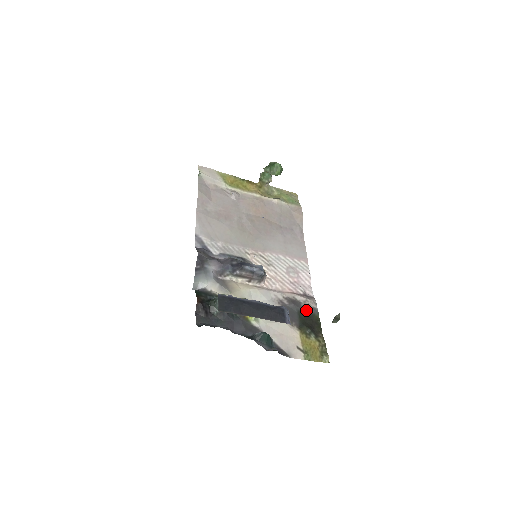
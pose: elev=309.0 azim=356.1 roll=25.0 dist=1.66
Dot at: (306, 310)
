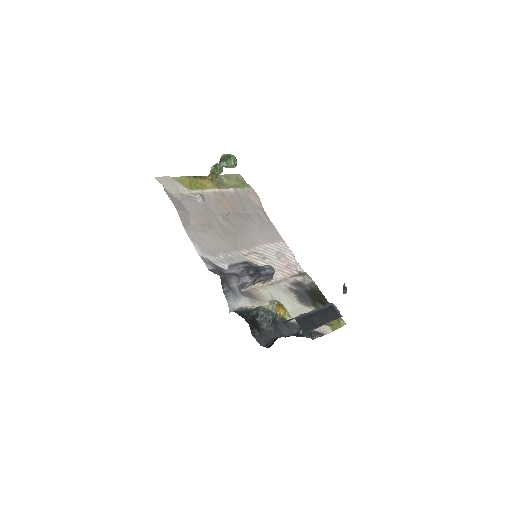
Dot at: (309, 287)
